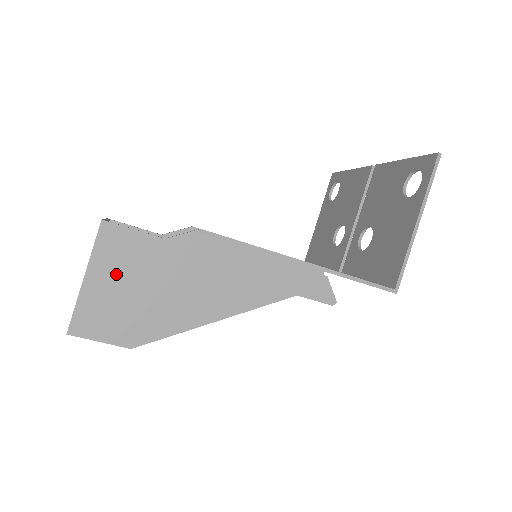
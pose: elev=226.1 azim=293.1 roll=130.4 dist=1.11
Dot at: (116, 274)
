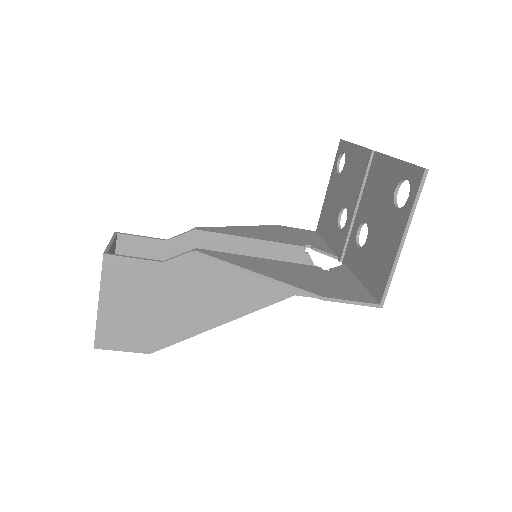
Dot at: (125, 297)
